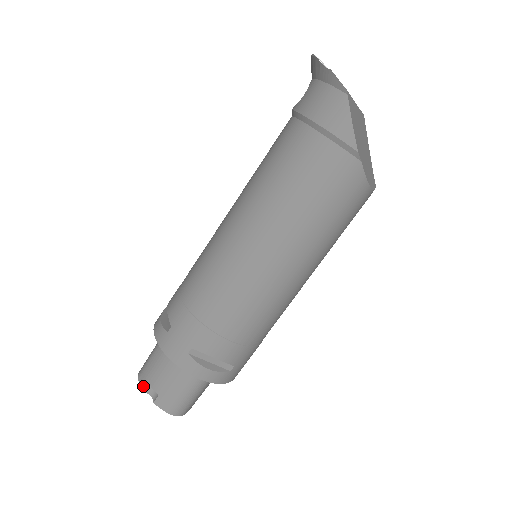
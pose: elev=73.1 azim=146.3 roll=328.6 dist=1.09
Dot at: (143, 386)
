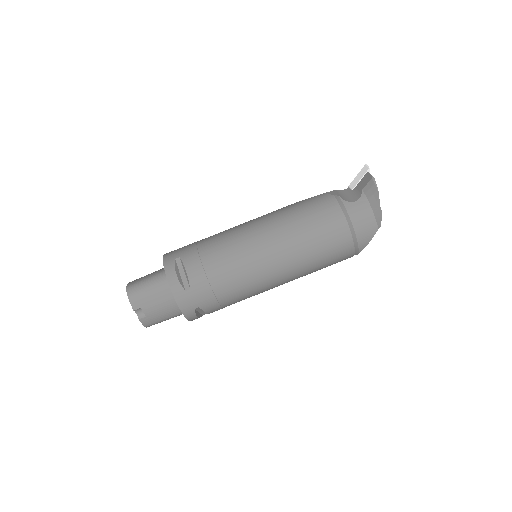
Dot at: (134, 307)
